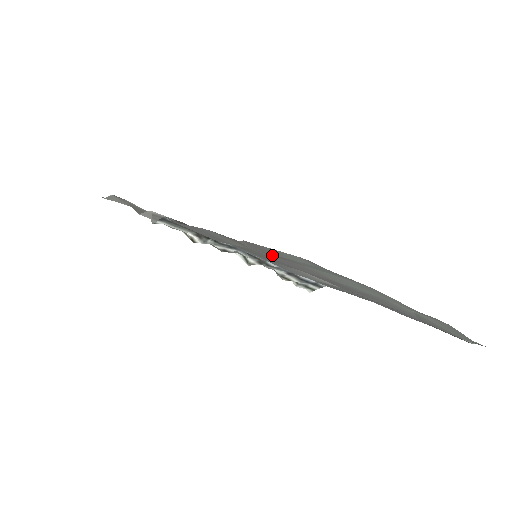
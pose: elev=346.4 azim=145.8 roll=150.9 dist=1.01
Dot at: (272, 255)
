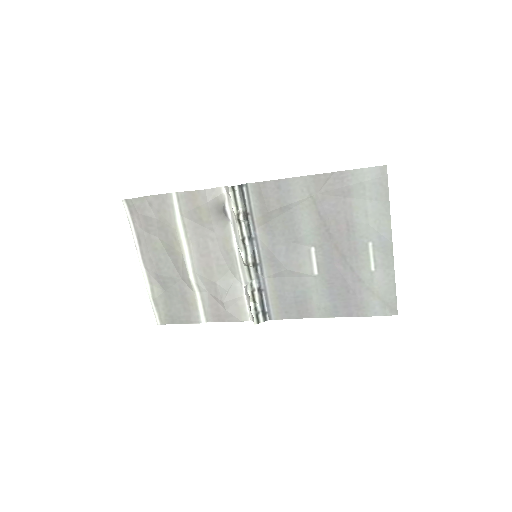
Dot at: (335, 193)
